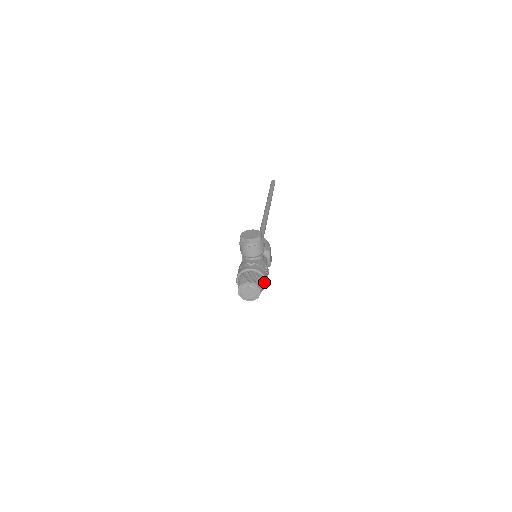
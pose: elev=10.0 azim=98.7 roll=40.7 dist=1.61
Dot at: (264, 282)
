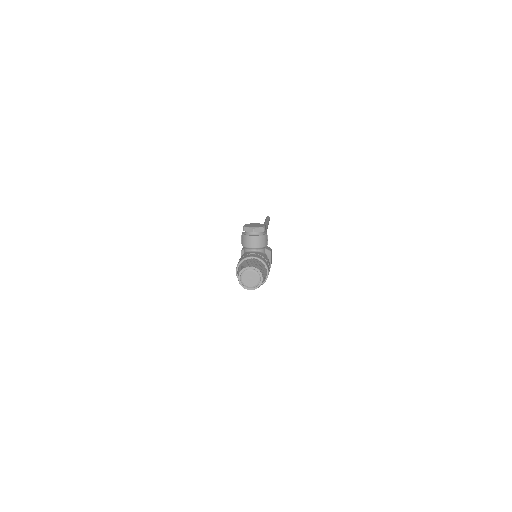
Dot at: (266, 273)
